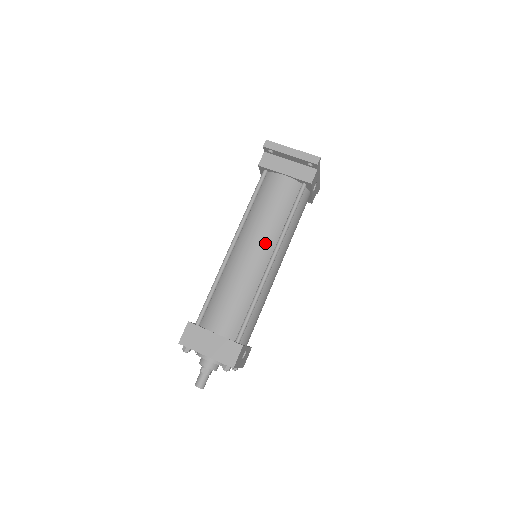
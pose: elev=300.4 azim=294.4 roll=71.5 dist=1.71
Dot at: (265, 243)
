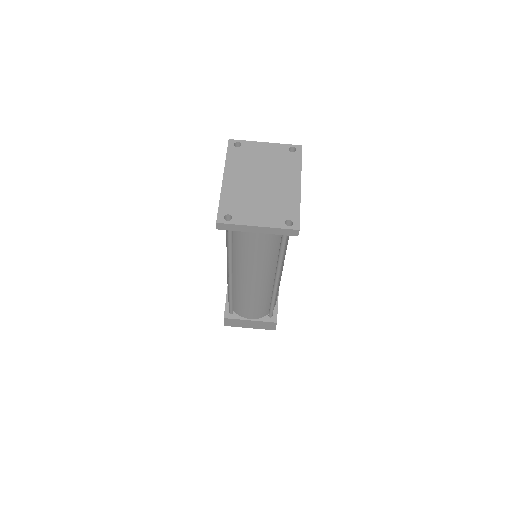
Dot at: (264, 275)
